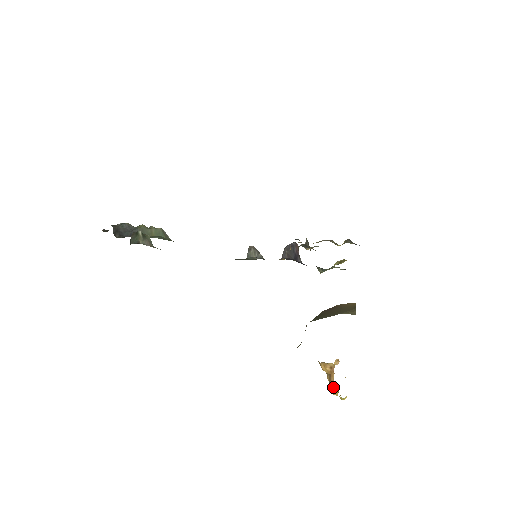
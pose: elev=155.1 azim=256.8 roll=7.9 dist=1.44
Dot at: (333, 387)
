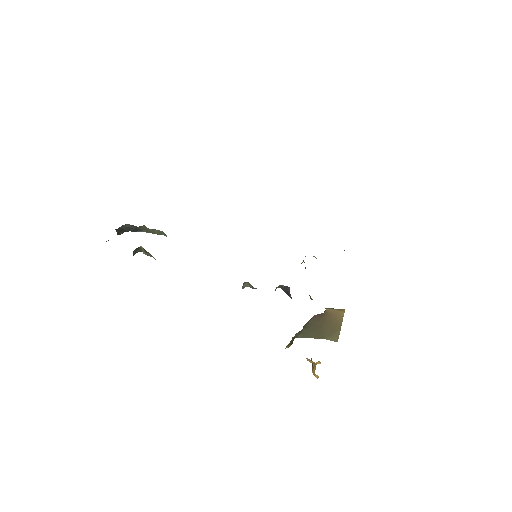
Dot at: (314, 373)
